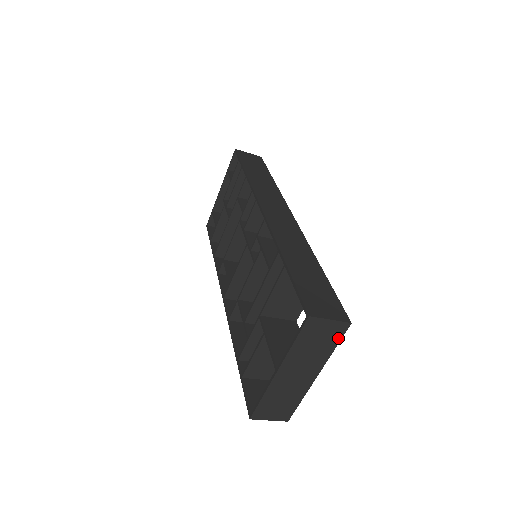
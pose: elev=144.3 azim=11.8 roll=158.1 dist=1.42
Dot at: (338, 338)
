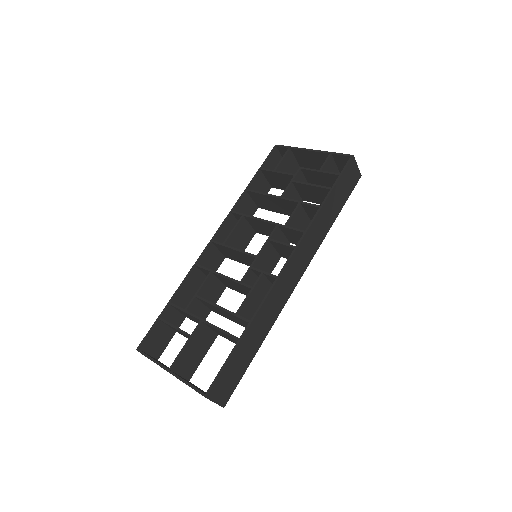
Dot at: occluded
